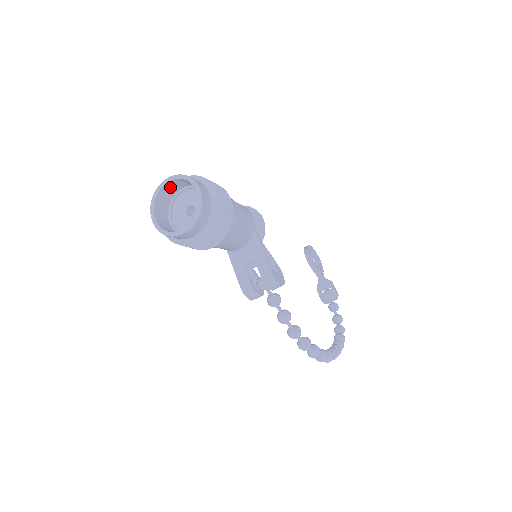
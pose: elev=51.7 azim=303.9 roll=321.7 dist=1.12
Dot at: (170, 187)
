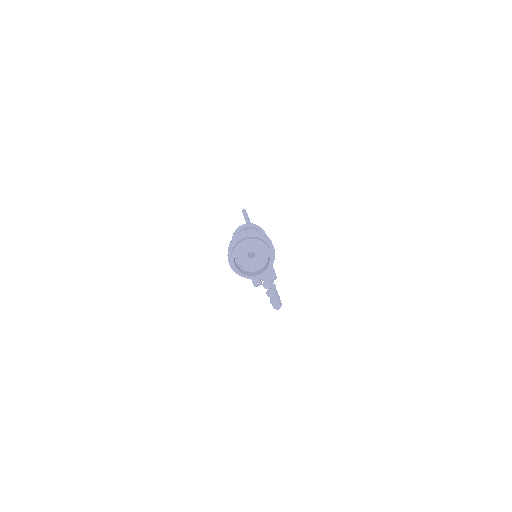
Dot at: (242, 242)
